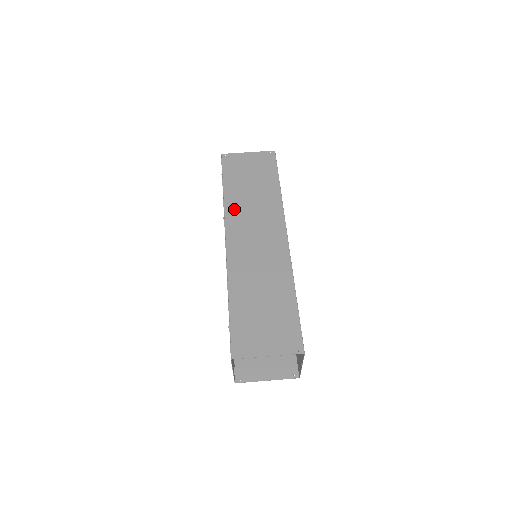
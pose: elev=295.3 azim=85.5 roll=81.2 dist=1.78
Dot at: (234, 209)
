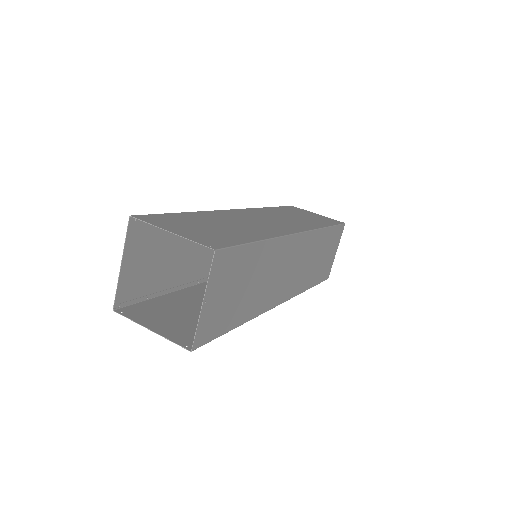
Dot at: (266, 211)
